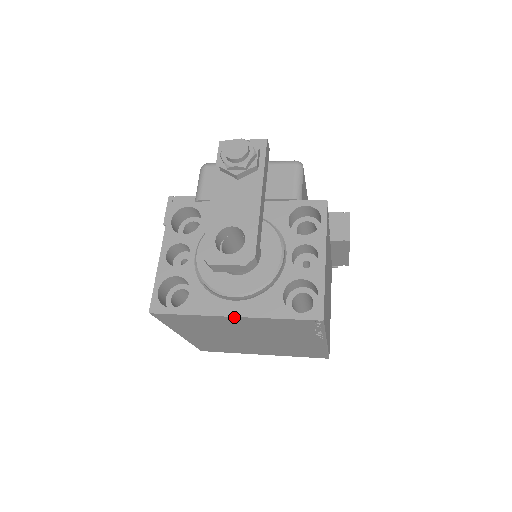
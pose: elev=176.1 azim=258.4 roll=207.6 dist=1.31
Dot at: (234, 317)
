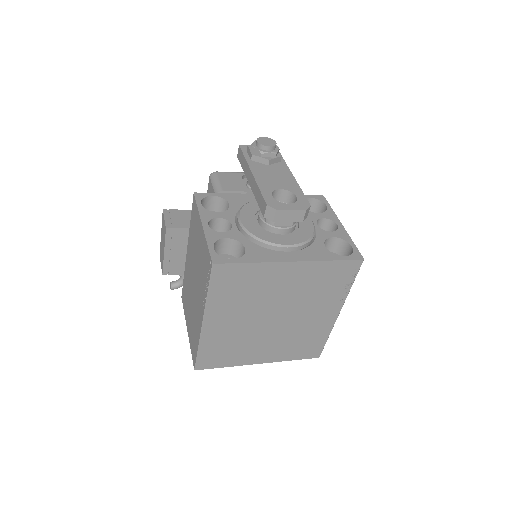
Dot at: (293, 263)
